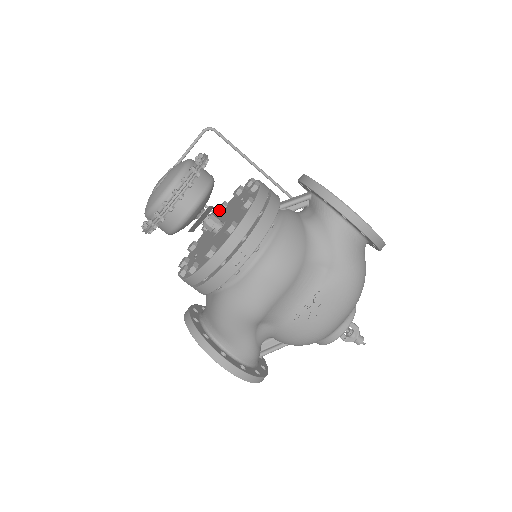
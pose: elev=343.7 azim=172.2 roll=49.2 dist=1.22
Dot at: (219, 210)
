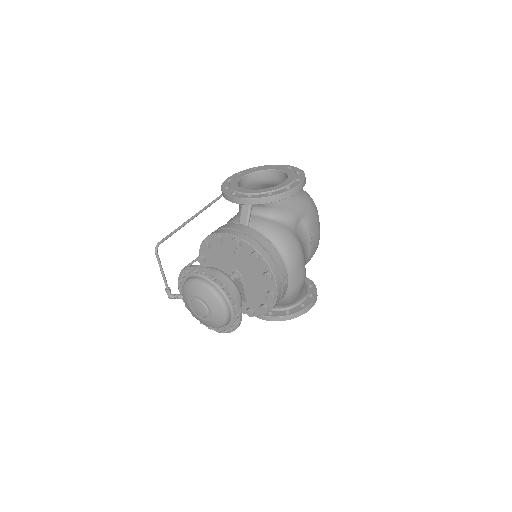
Dot at: (203, 264)
